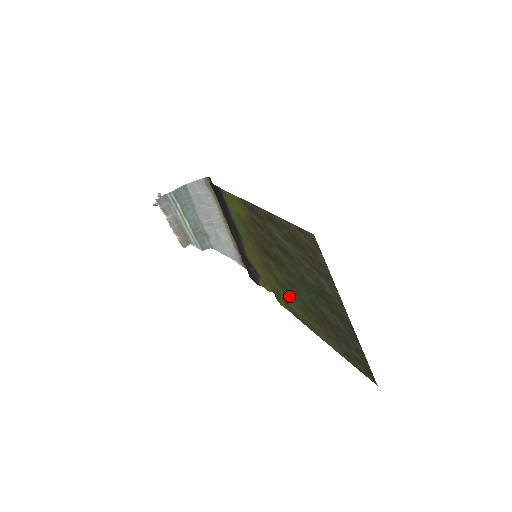
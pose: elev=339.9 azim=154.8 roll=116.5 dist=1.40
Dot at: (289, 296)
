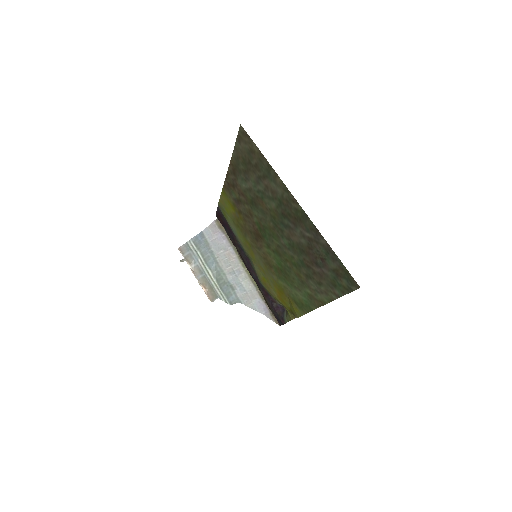
Dot at: (289, 280)
